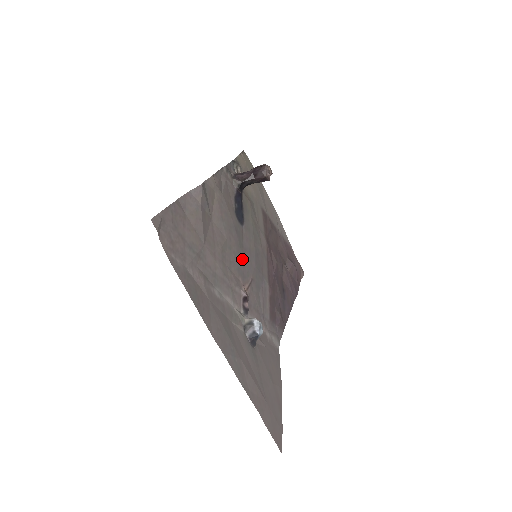
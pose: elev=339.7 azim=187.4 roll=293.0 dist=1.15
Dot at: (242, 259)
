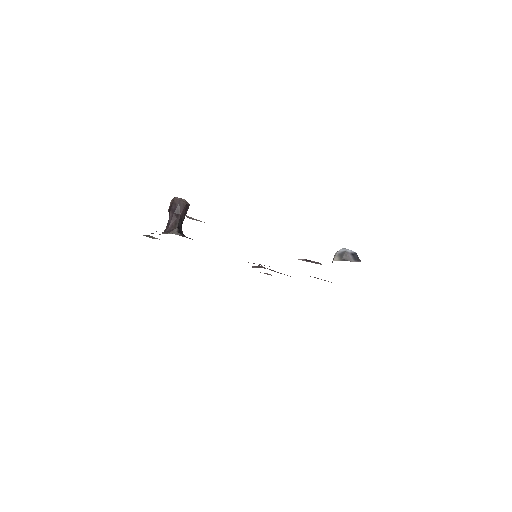
Dot at: occluded
